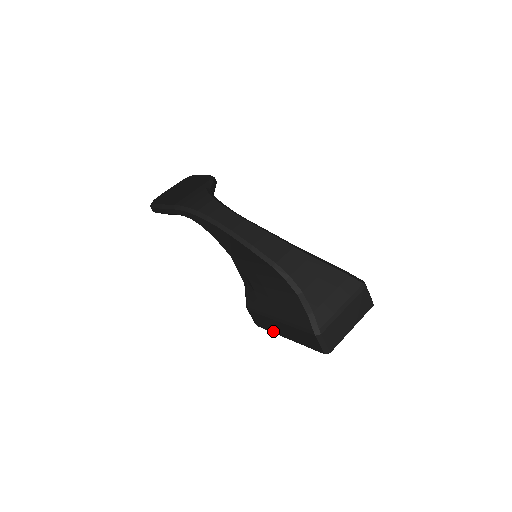
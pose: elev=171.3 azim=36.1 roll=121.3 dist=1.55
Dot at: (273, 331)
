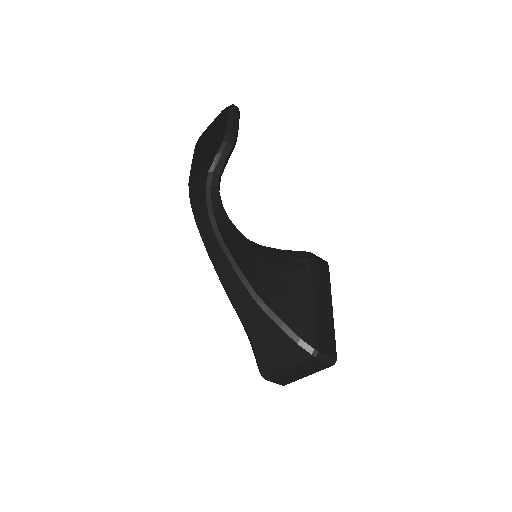
Dot at: occluded
